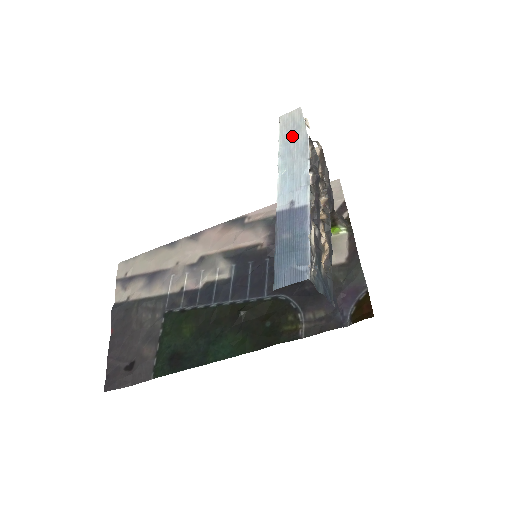
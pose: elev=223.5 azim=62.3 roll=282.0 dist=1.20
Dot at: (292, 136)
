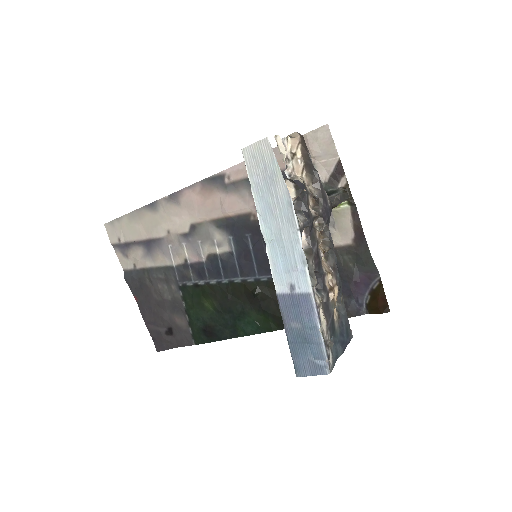
Dot at: (268, 187)
